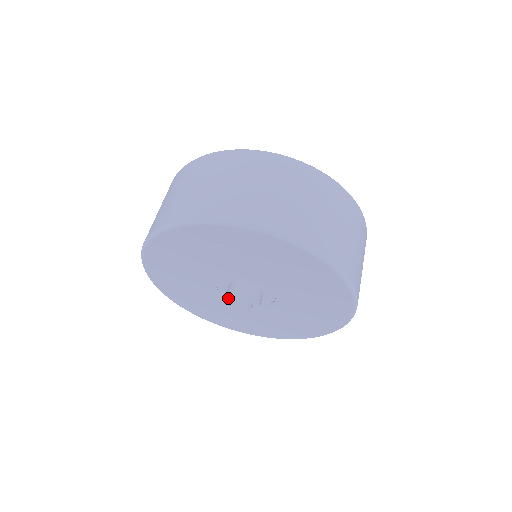
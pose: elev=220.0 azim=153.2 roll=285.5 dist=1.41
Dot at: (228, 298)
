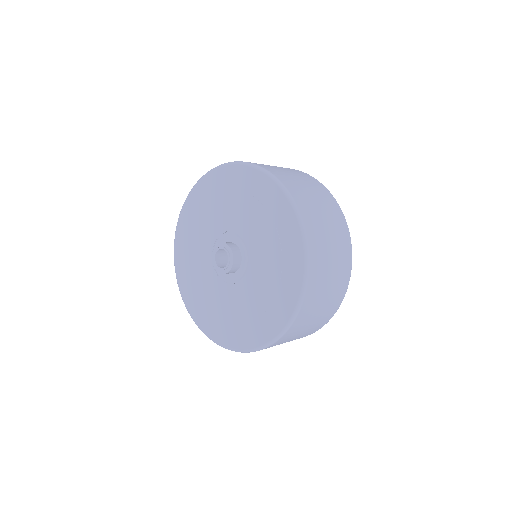
Dot at: (220, 246)
